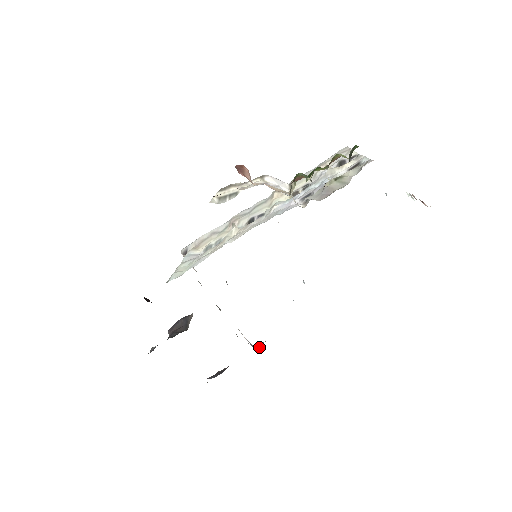
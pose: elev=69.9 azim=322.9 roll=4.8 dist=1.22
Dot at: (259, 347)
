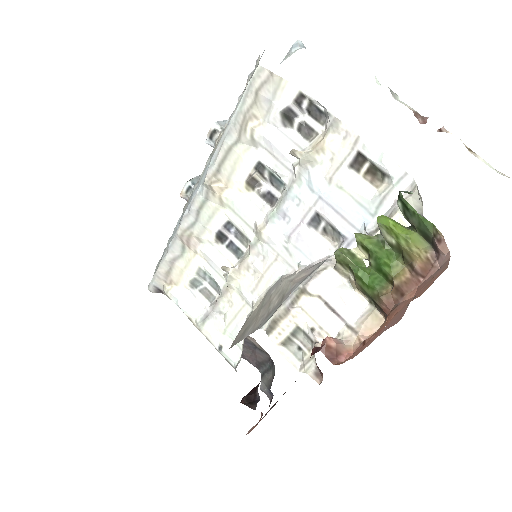
Dot at: occluded
